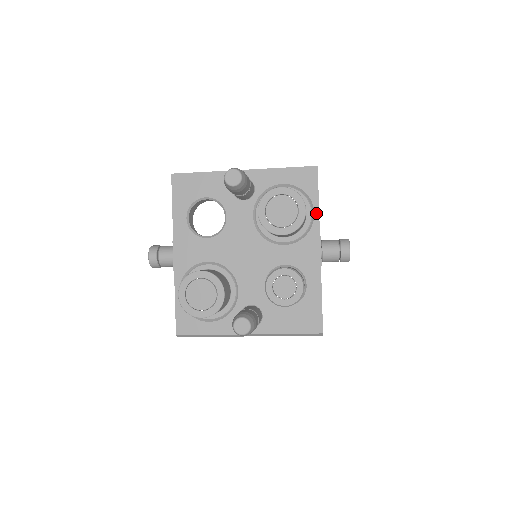
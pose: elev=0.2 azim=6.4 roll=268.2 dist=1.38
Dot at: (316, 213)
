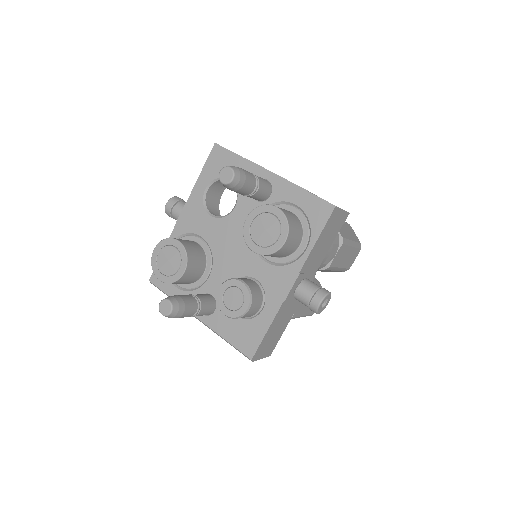
Dot at: (308, 250)
